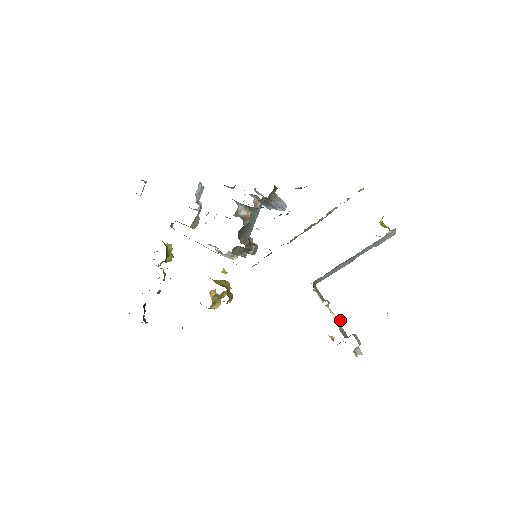
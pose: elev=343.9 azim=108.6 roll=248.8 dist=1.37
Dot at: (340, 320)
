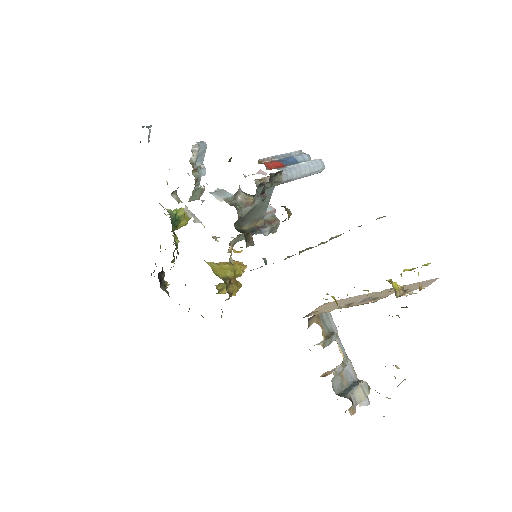
Dot at: (340, 367)
